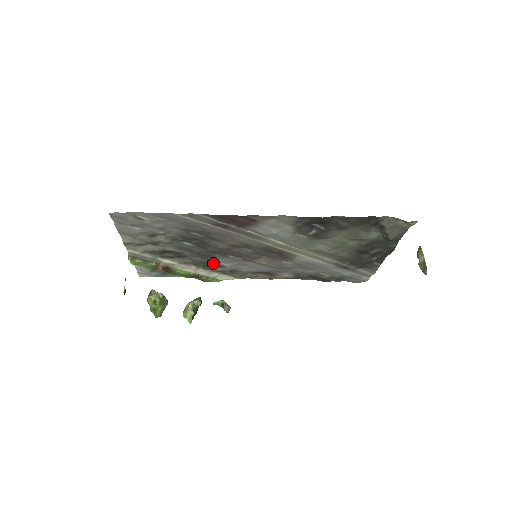
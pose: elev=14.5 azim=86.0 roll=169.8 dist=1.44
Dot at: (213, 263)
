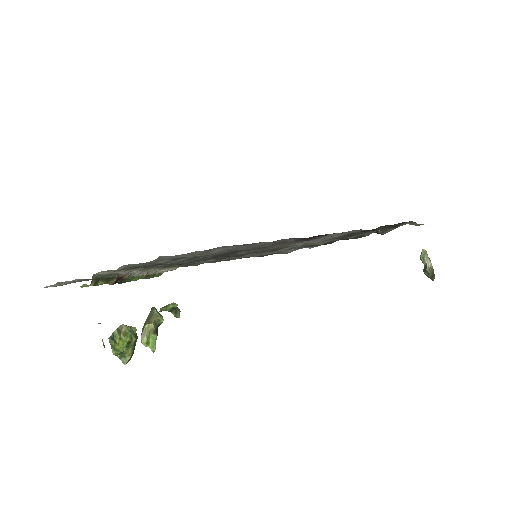
Dot at: occluded
